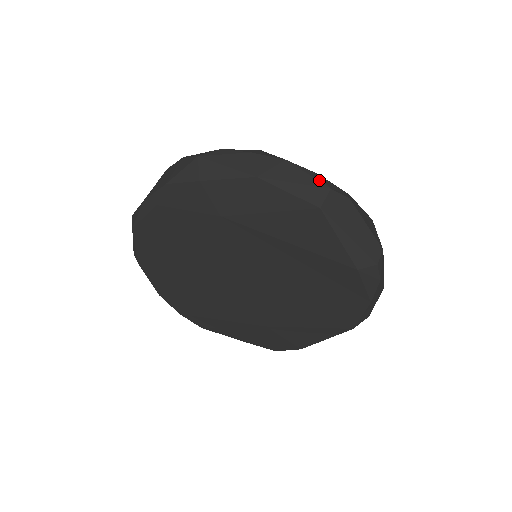
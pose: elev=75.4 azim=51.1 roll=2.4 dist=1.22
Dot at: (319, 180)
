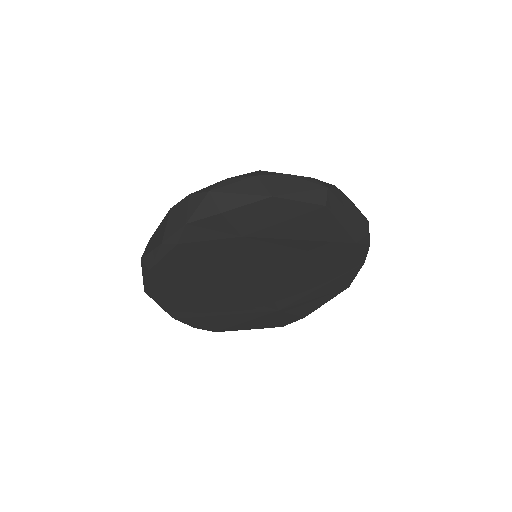
Dot at: (317, 183)
